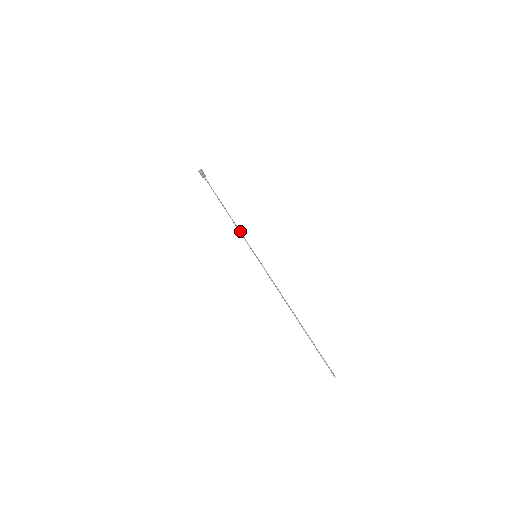
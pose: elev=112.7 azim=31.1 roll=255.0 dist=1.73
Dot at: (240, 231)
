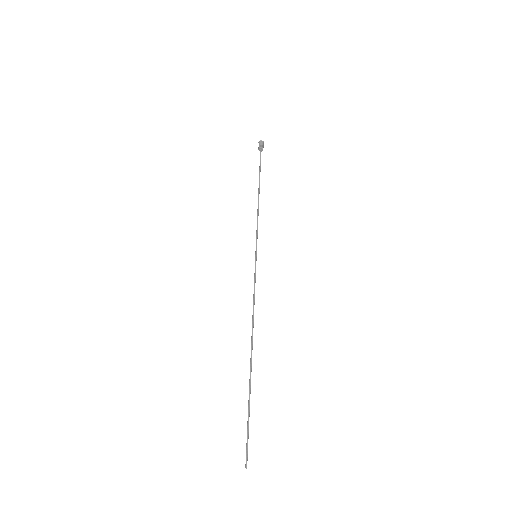
Dot at: occluded
